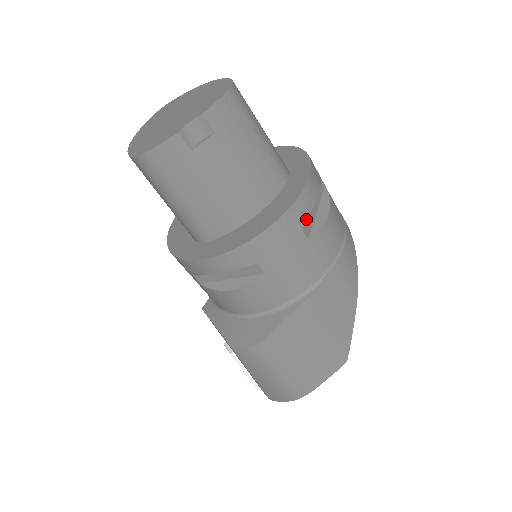
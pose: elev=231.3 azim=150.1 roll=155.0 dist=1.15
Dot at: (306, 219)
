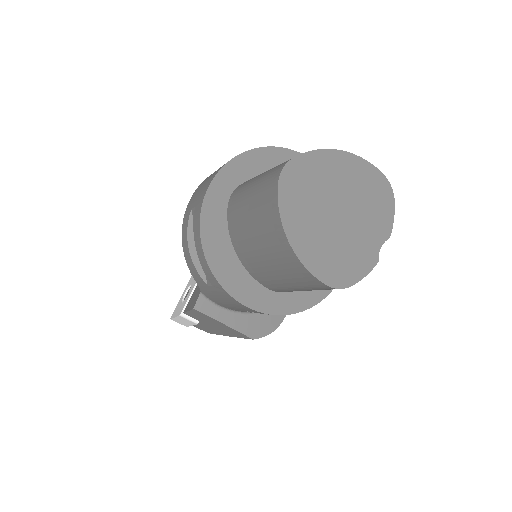
Dot at: occluded
